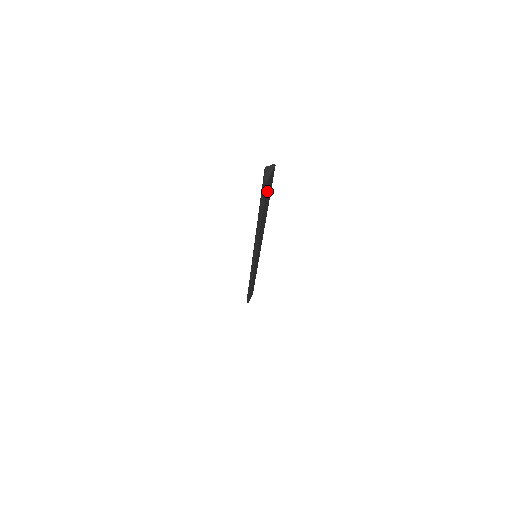
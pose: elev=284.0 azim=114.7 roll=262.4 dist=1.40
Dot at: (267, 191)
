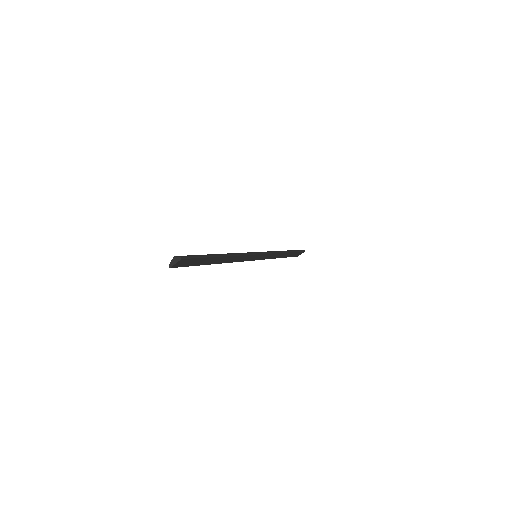
Dot at: (188, 264)
